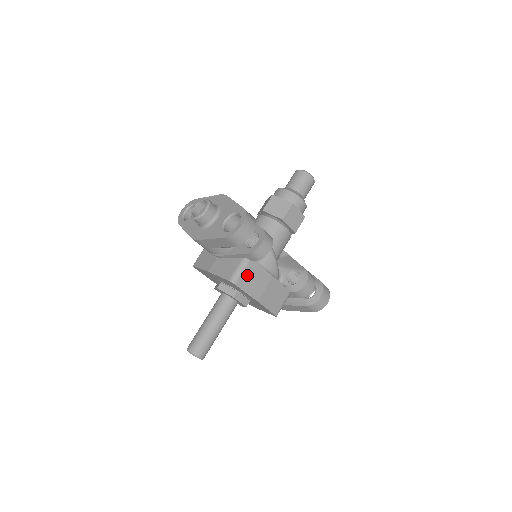
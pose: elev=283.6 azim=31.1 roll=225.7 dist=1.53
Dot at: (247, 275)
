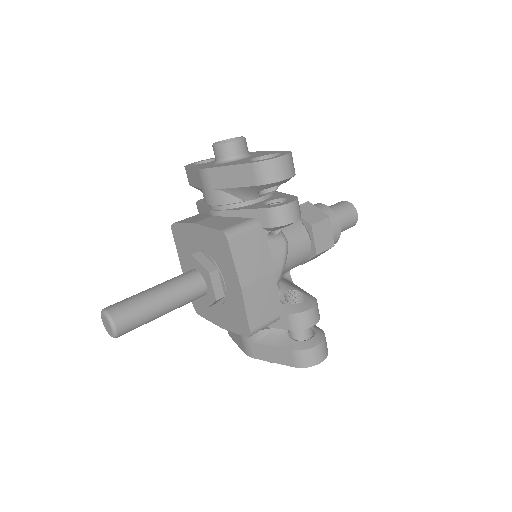
Dot at: (247, 240)
